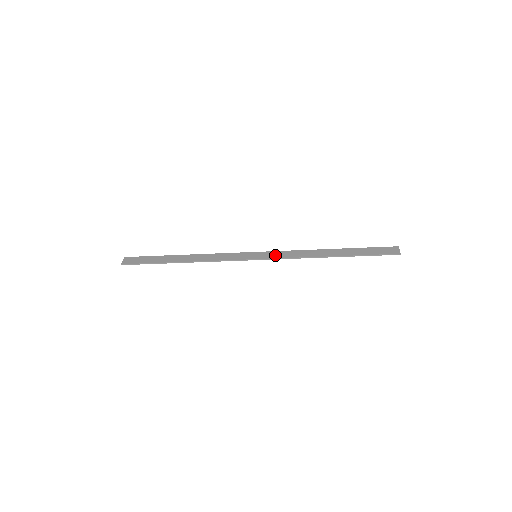
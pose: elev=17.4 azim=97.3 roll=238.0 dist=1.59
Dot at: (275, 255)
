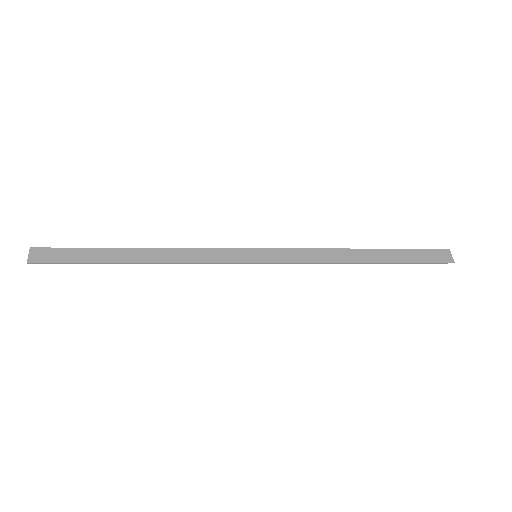
Dot at: (285, 256)
